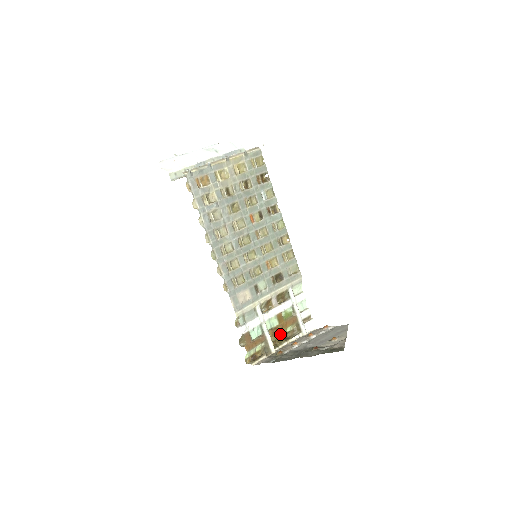
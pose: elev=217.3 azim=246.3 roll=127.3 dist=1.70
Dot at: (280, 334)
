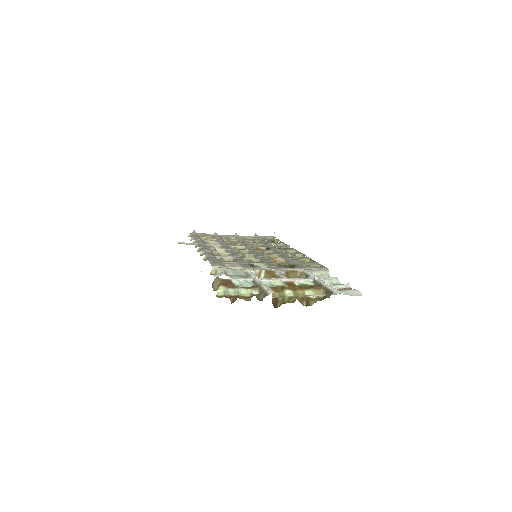
Dot at: (291, 294)
